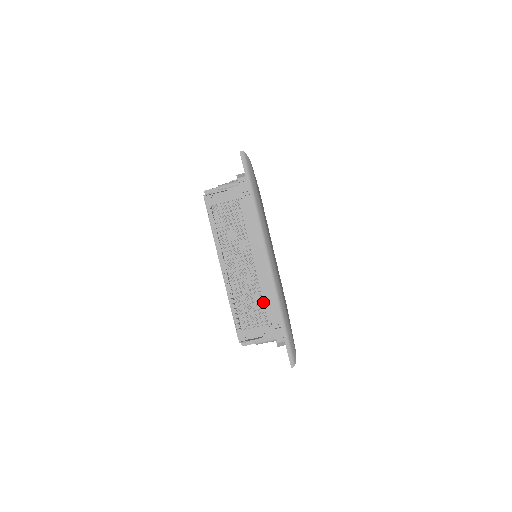
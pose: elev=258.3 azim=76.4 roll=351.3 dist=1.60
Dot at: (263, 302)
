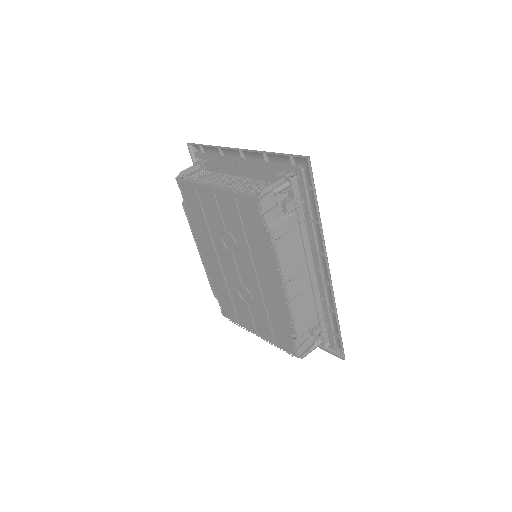
Dot at: (260, 180)
